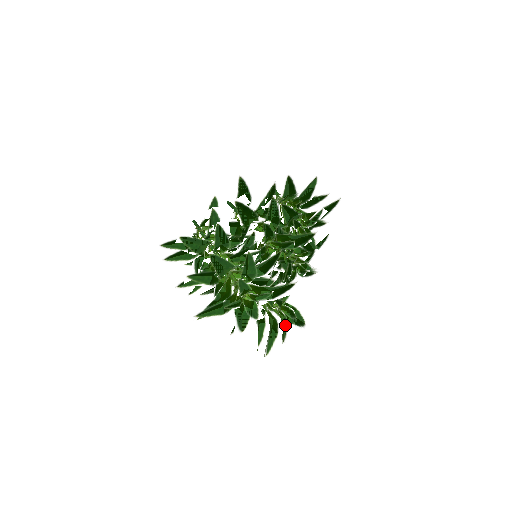
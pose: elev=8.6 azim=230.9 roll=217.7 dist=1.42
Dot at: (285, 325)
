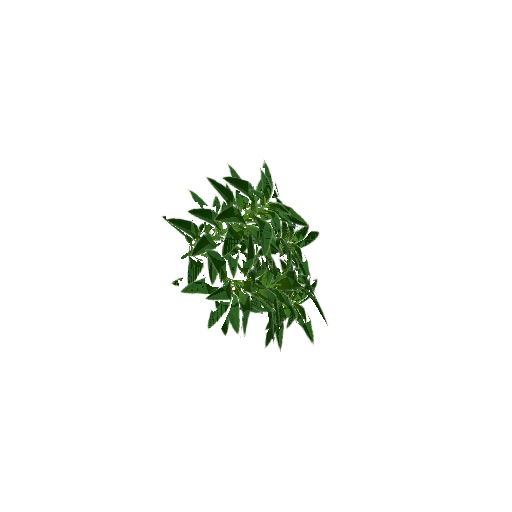
Dot at: occluded
